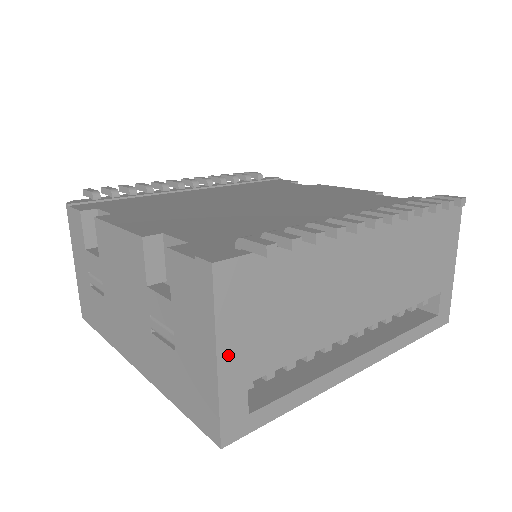
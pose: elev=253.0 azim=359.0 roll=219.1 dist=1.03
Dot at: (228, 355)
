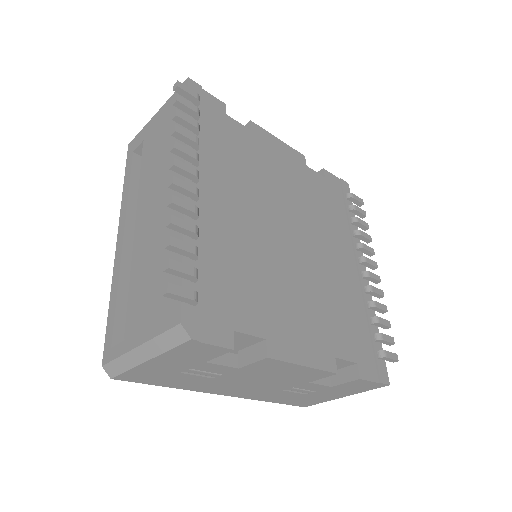
Dot at: occluded
